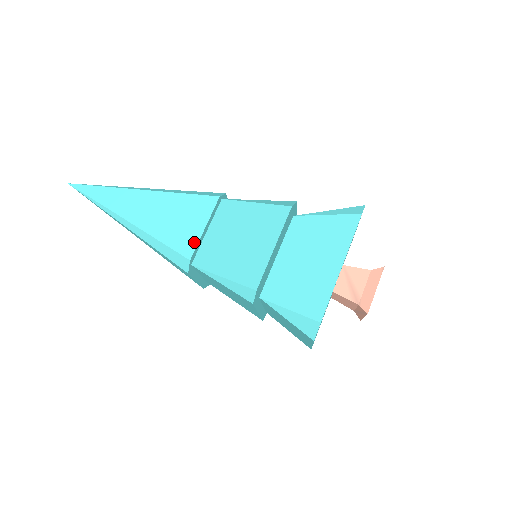
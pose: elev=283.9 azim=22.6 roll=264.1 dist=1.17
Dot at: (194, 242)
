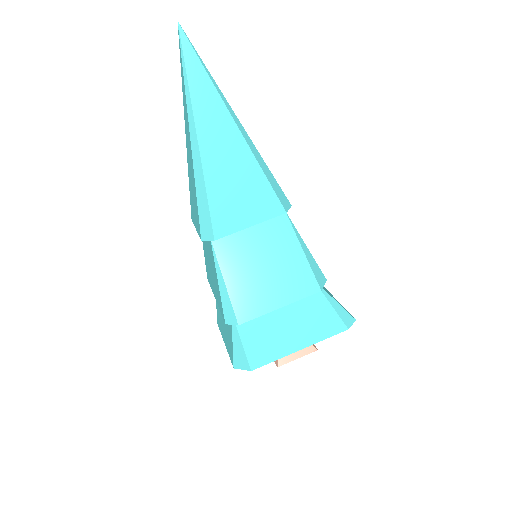
Dot at: (232, 229)
